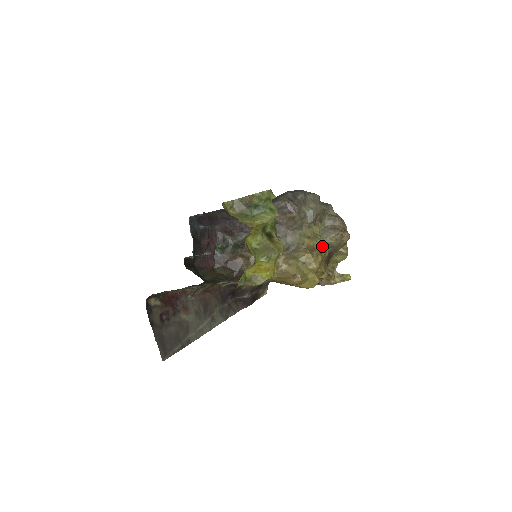
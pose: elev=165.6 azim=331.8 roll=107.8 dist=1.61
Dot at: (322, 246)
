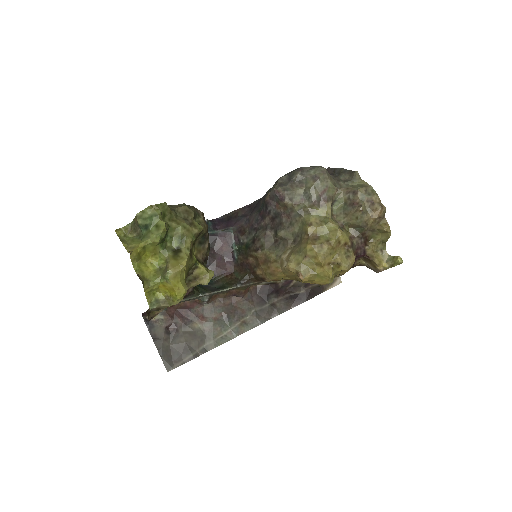
Dot at: (332, 231)
